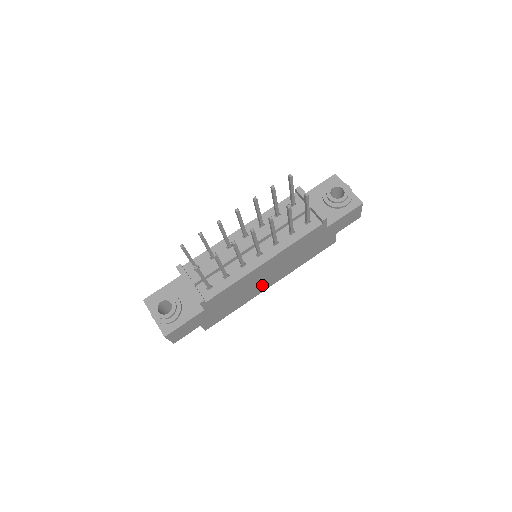
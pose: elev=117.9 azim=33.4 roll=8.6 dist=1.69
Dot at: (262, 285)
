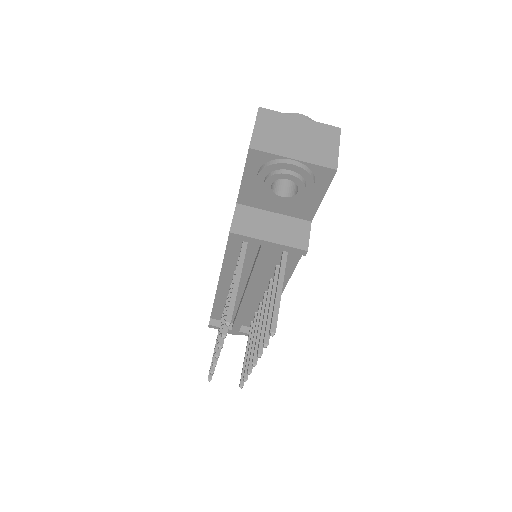
Dot at: occluded
